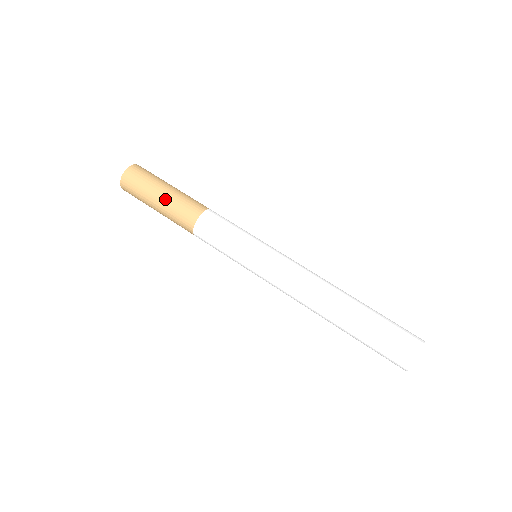
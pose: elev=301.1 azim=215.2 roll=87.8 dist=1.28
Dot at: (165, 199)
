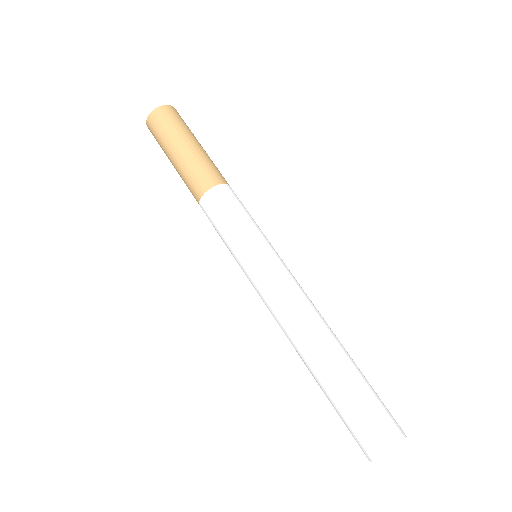
Dot at: (195, 149)
